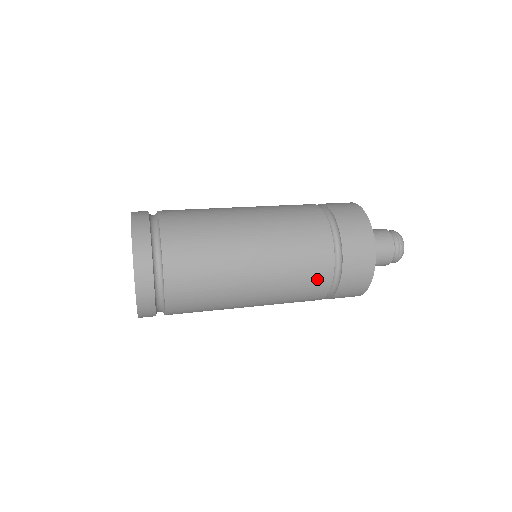
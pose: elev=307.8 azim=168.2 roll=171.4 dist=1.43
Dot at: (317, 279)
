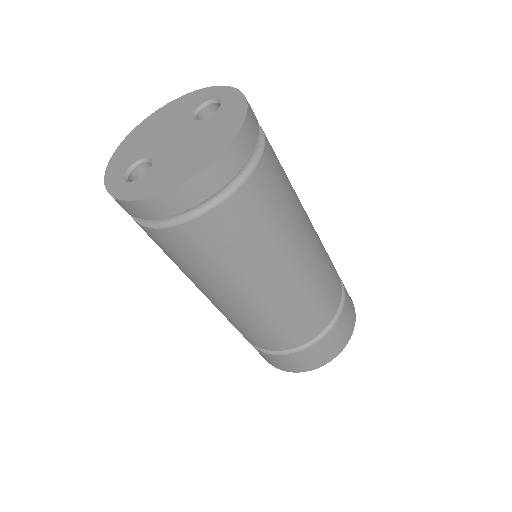
Dot at: (331, 300)
